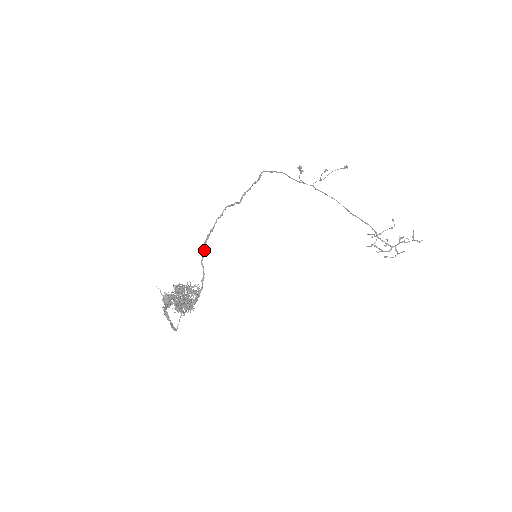
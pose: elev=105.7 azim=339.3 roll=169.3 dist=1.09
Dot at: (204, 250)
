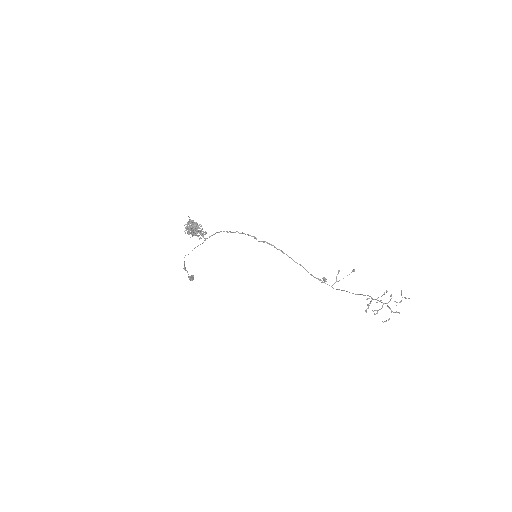
Dot at: occluded
